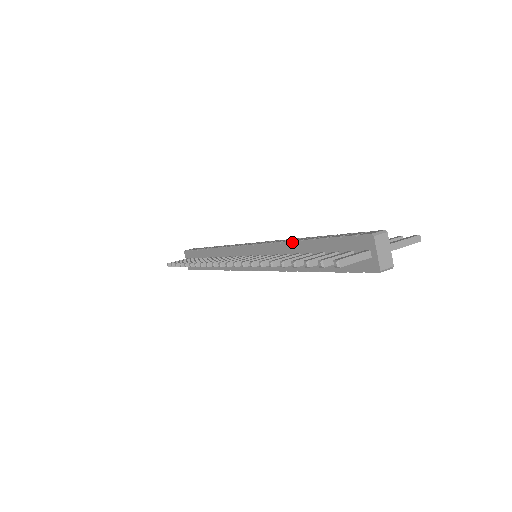
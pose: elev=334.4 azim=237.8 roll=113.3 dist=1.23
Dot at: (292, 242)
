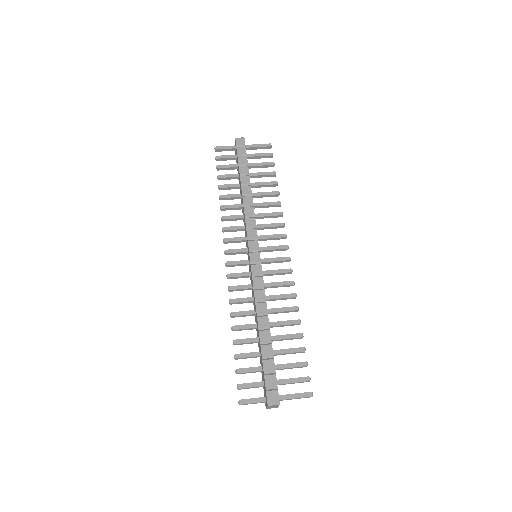
Dot at: (257, 318)
